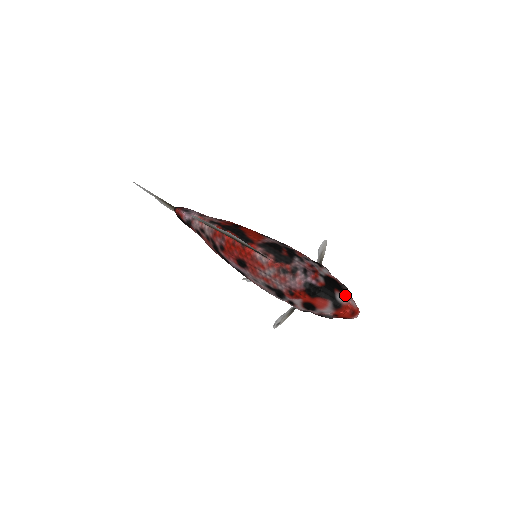
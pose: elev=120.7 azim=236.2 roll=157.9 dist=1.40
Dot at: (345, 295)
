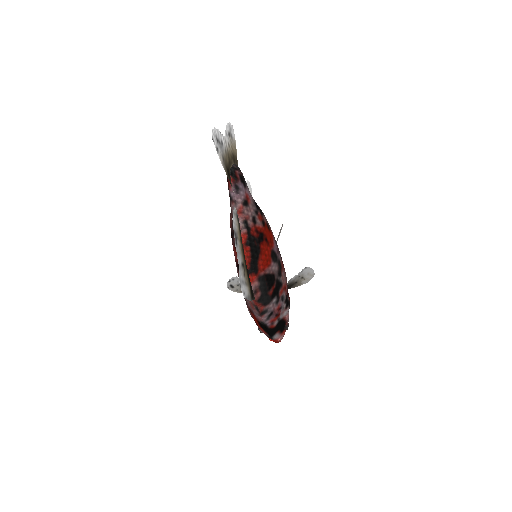
Dot at: (281, 334)
